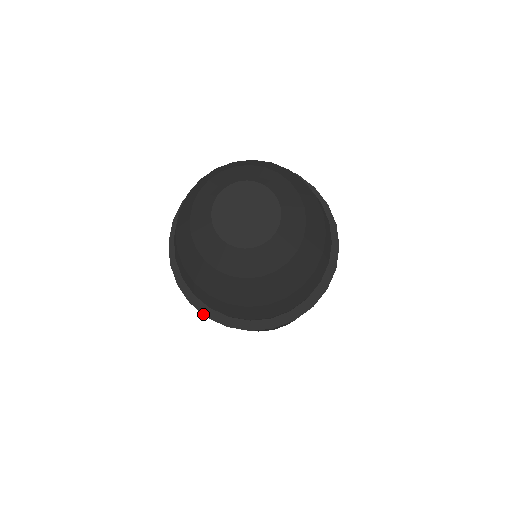
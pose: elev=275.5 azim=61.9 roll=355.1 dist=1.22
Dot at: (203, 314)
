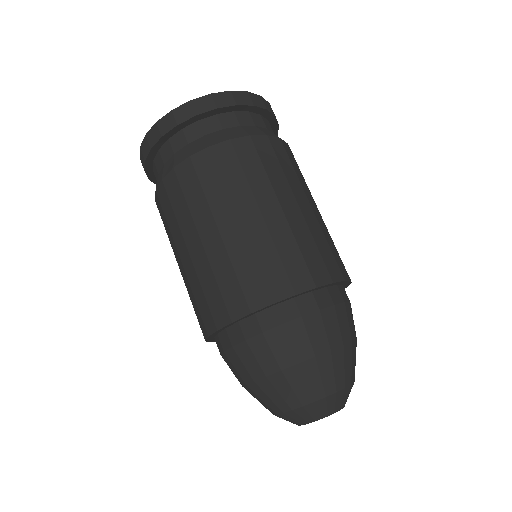
Dot at: occluded
